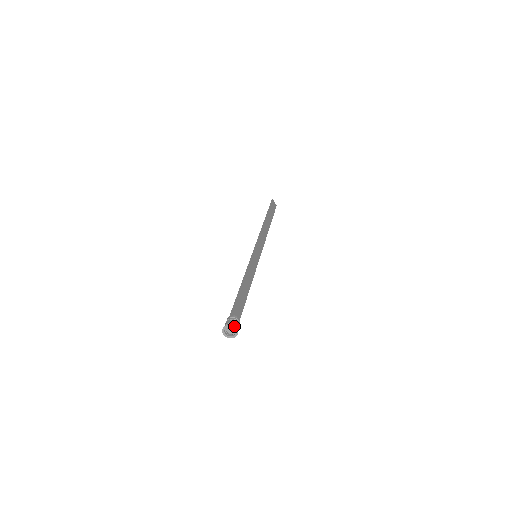
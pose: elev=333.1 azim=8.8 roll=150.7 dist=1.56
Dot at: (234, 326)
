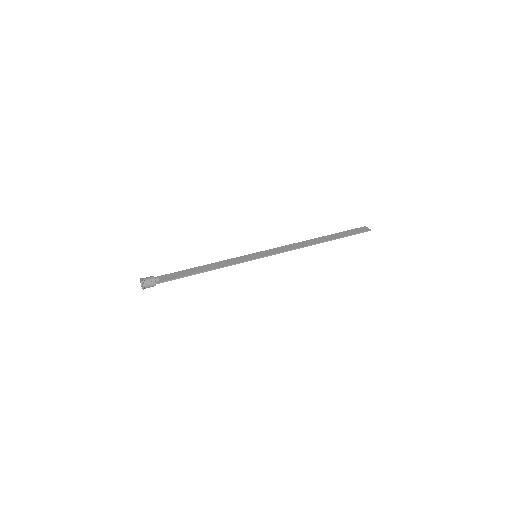
Dot at: (141, 278)
